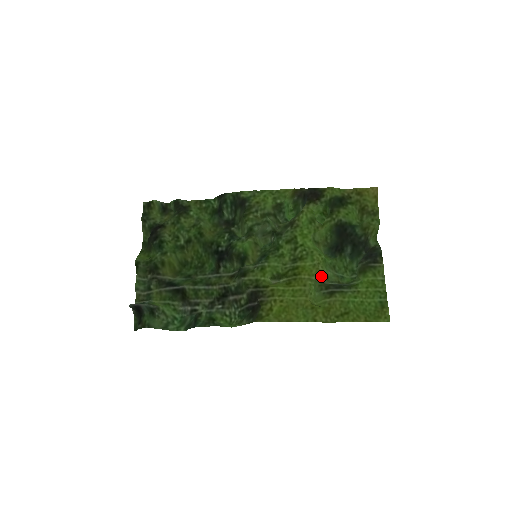
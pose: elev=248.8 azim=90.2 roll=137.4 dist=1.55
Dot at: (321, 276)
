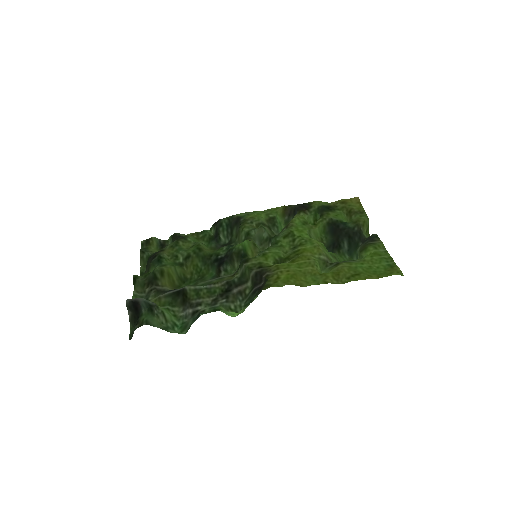
Dot at: (323, 255)
